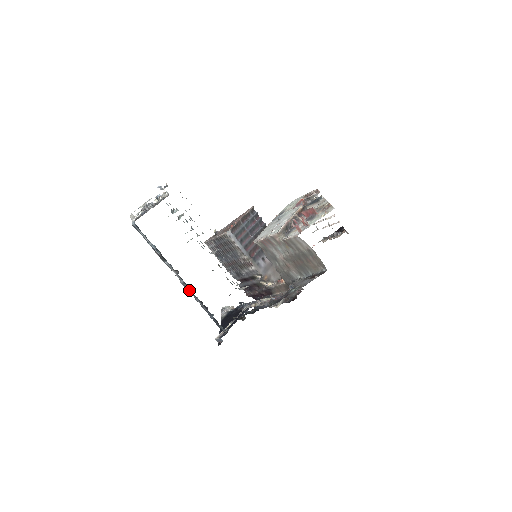
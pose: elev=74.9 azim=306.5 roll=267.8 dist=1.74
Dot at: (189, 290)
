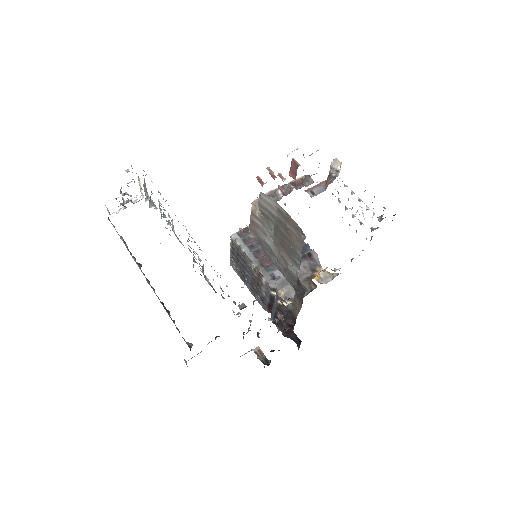
Dot at: (153, 289)
